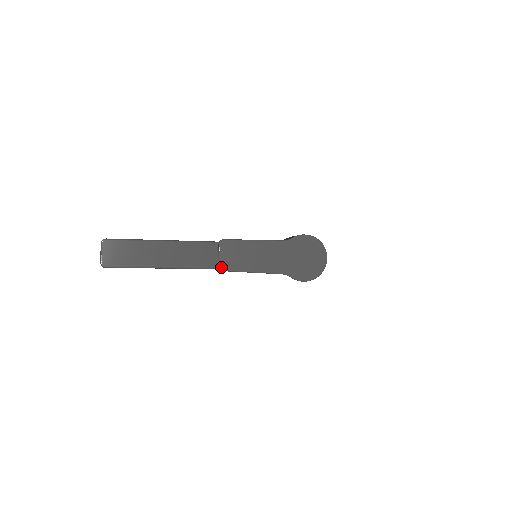
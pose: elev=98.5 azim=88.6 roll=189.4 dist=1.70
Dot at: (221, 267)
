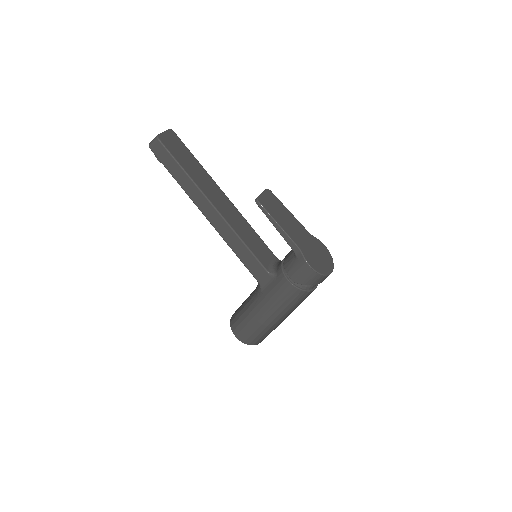
Dot at: (259, 199)
